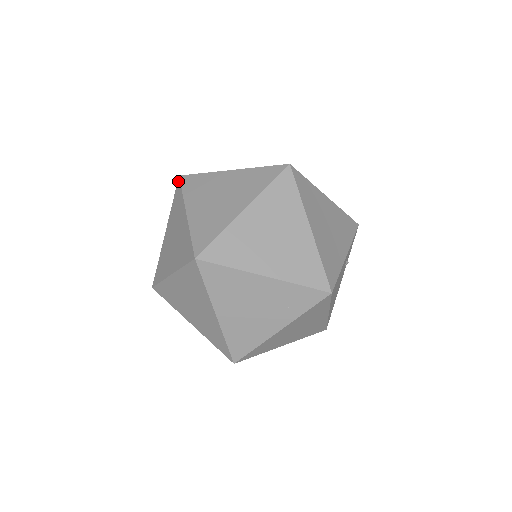
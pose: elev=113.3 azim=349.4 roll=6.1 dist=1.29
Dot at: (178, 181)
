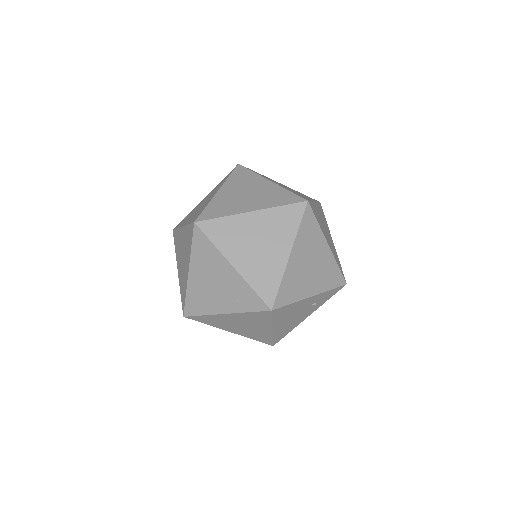
Dot at: (235, 167)
